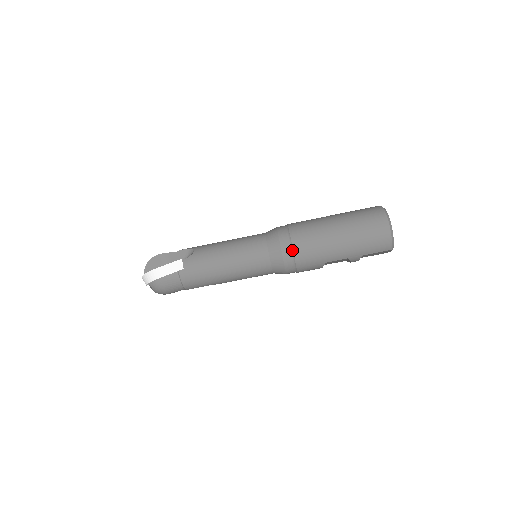
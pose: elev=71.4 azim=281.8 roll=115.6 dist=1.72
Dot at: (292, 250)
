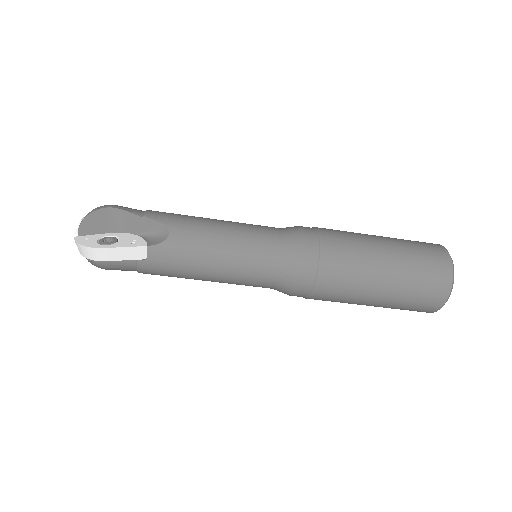
Dot at: (312, 286)
